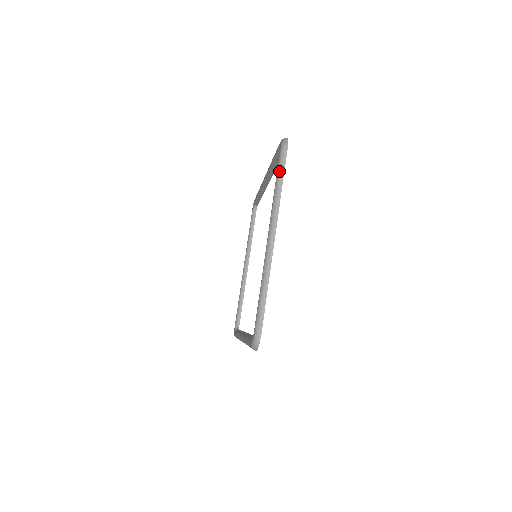
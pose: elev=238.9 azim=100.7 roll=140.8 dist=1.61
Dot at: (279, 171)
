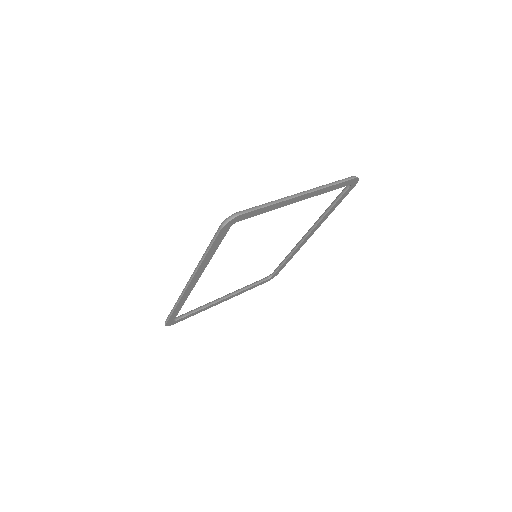
Dot at: (340, 180)
